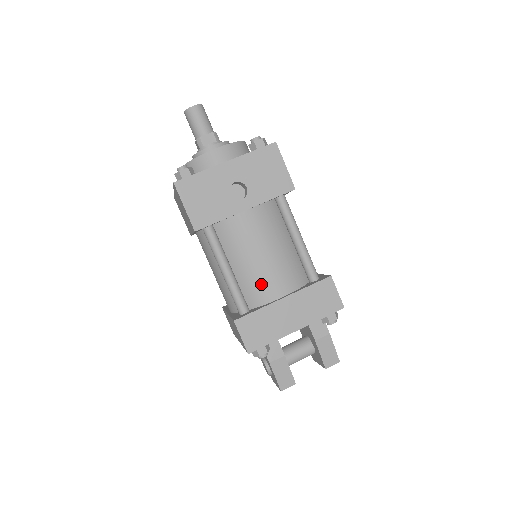
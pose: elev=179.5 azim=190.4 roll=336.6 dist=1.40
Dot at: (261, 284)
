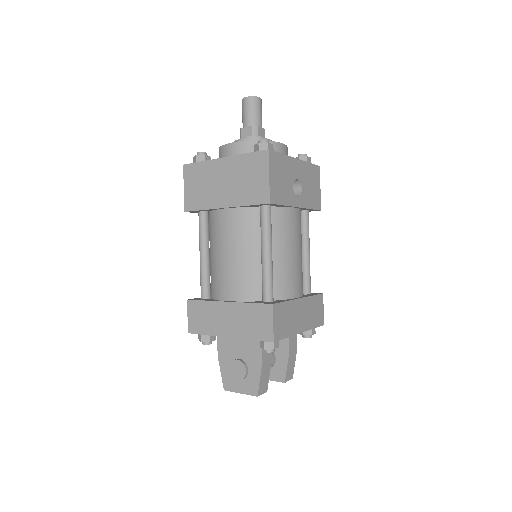
Dot at: (288, 279)
